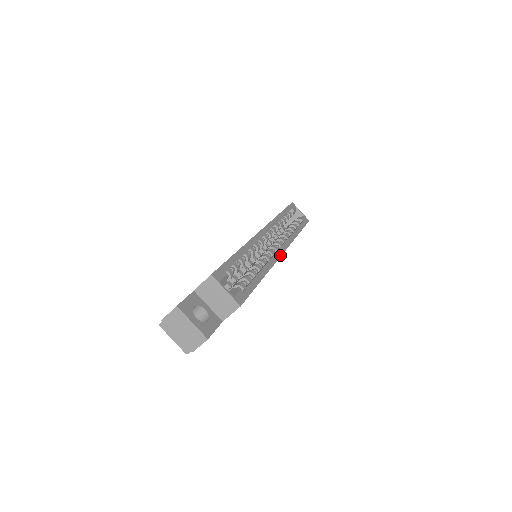
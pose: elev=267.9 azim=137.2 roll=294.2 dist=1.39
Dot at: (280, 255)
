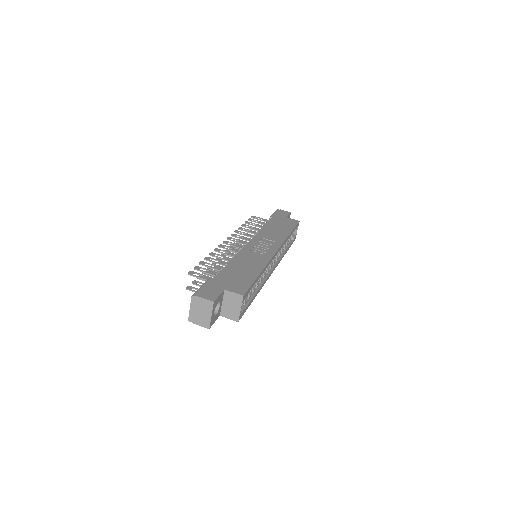
Dot at: occluded
